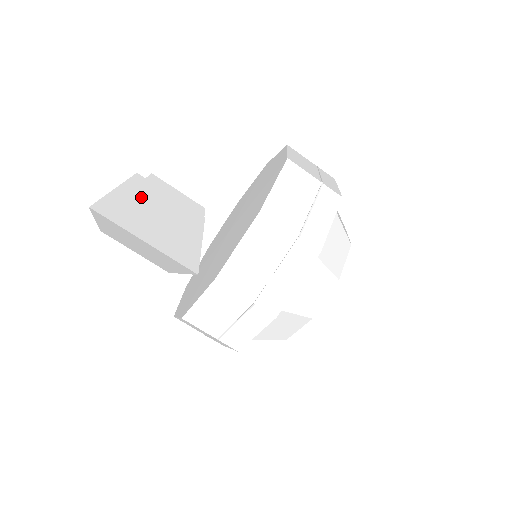
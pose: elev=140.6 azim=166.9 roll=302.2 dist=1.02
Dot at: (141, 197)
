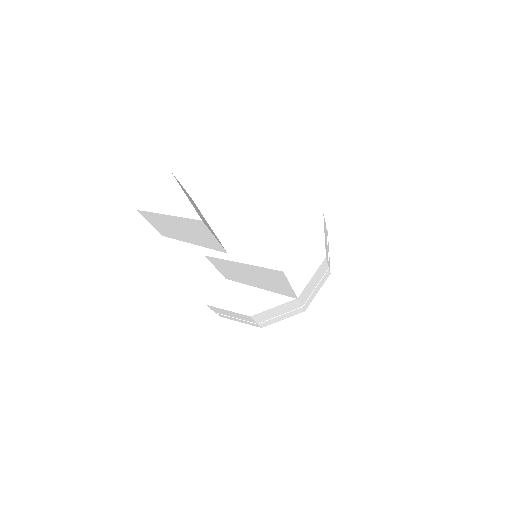
Dot at: occluded
